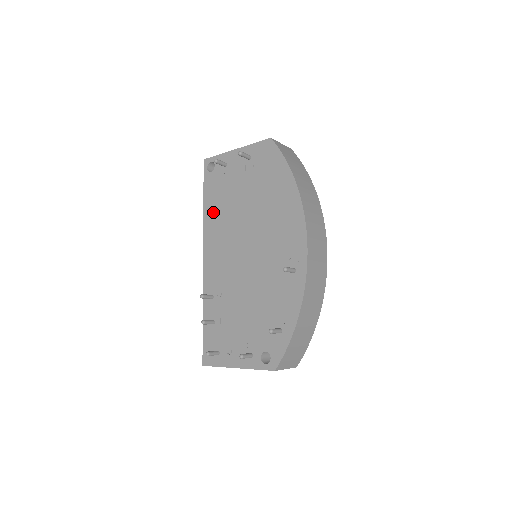
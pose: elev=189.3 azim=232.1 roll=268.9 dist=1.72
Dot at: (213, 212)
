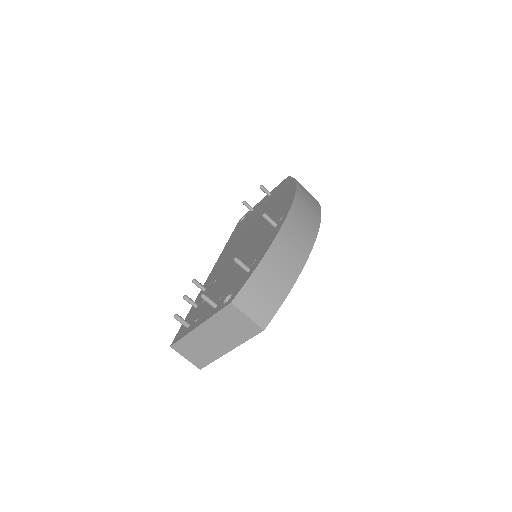
Dot at: (232, 240)
